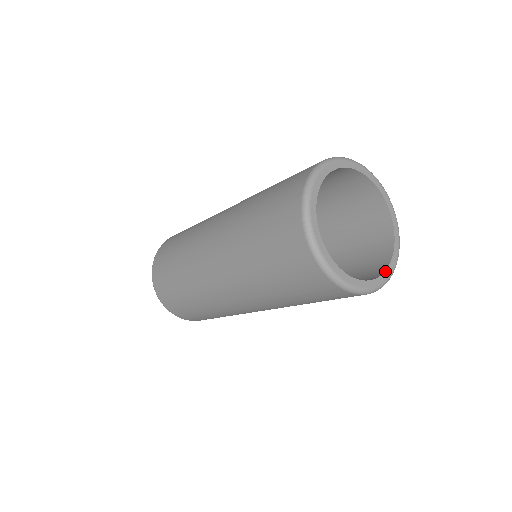
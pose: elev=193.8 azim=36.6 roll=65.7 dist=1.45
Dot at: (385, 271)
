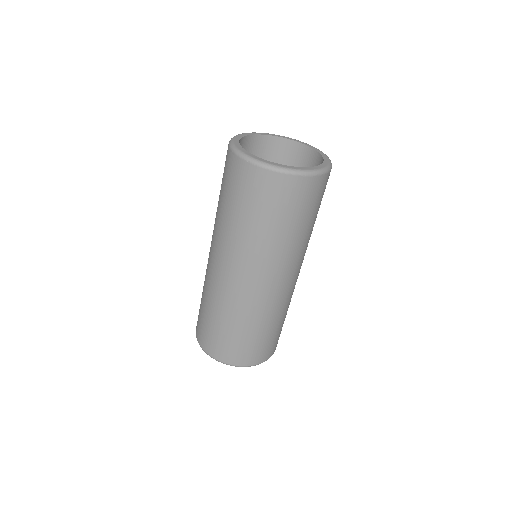
Dot at: (293, 167)
